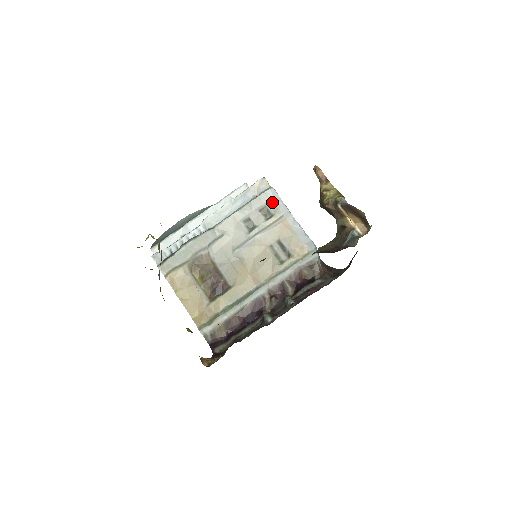
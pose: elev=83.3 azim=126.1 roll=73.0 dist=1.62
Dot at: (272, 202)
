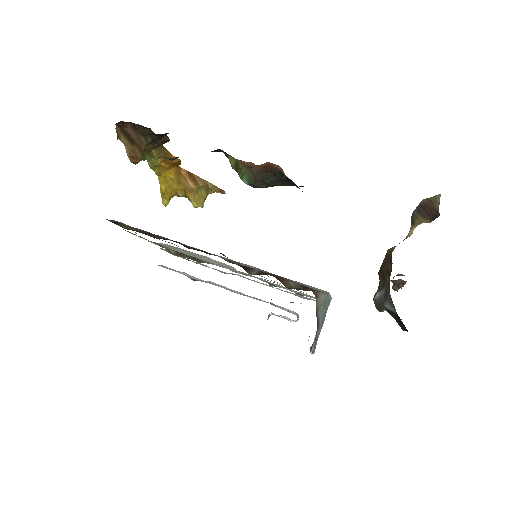
Dot at: occluded
